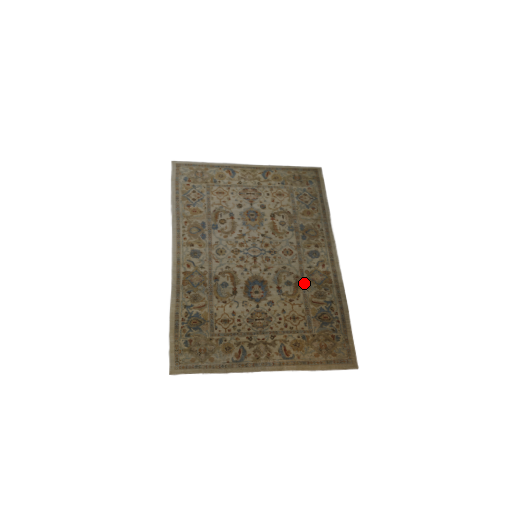
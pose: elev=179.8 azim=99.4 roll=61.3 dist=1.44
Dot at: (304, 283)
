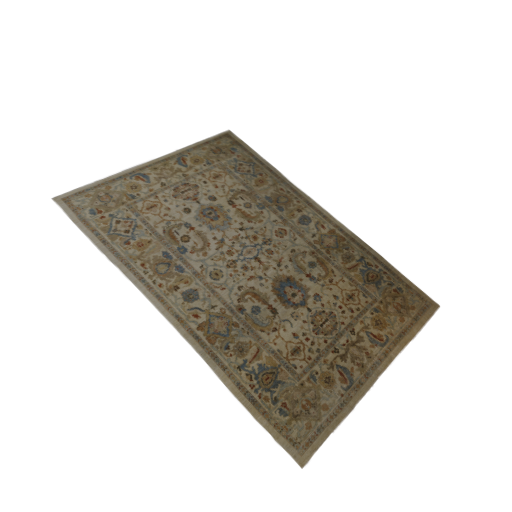
Dot at: (324, 255)
